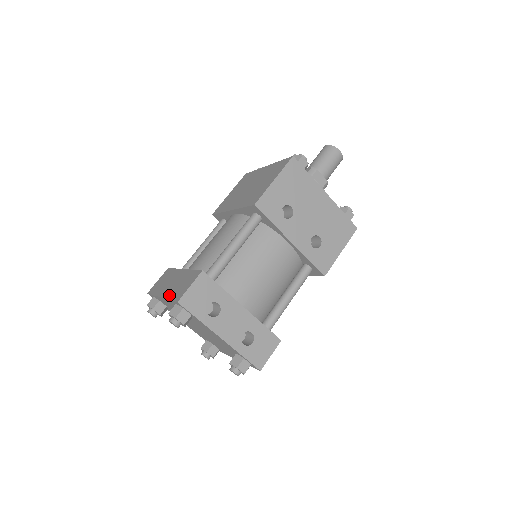
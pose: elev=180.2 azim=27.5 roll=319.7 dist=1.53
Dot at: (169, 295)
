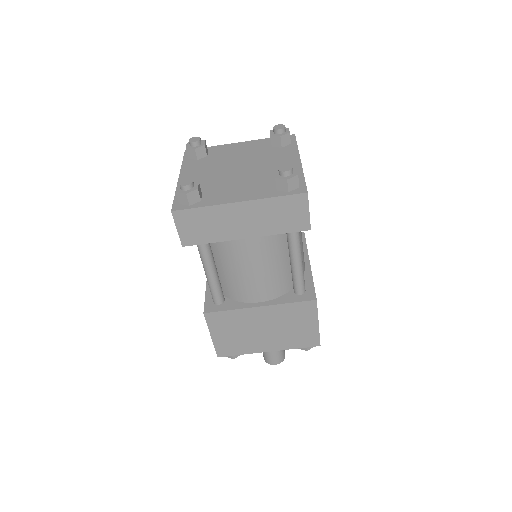
Dot at: occluded
